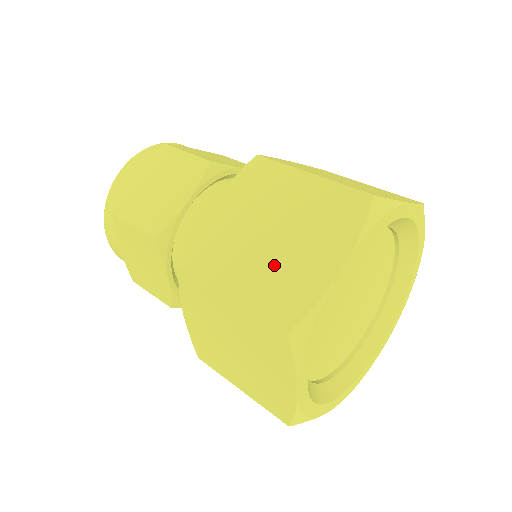
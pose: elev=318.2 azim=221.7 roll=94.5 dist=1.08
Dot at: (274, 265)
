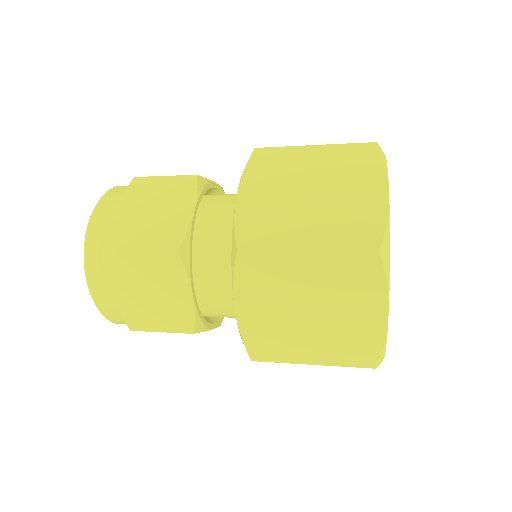
Dot at: (331, 333)
